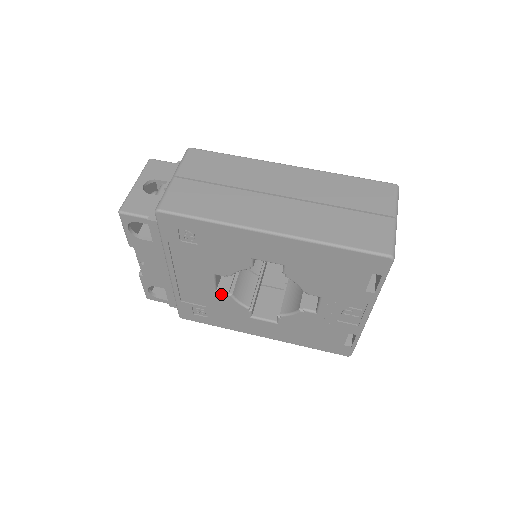
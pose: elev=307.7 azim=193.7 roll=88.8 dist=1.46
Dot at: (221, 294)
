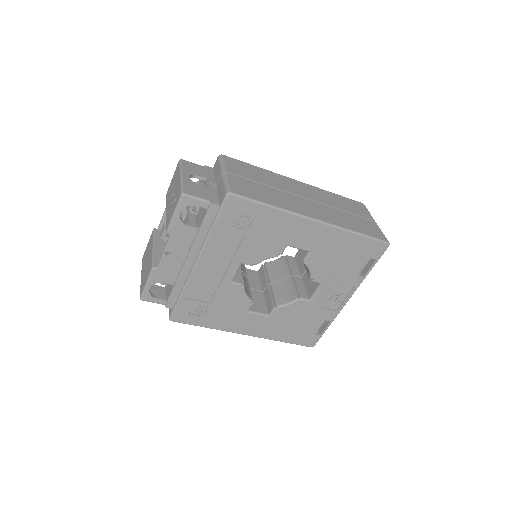
Dot at: (235, 286)
